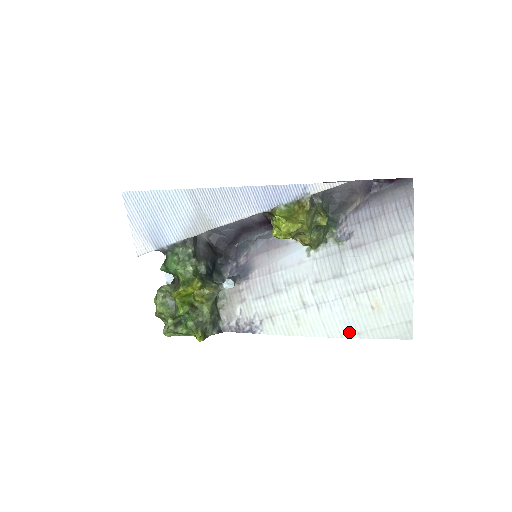
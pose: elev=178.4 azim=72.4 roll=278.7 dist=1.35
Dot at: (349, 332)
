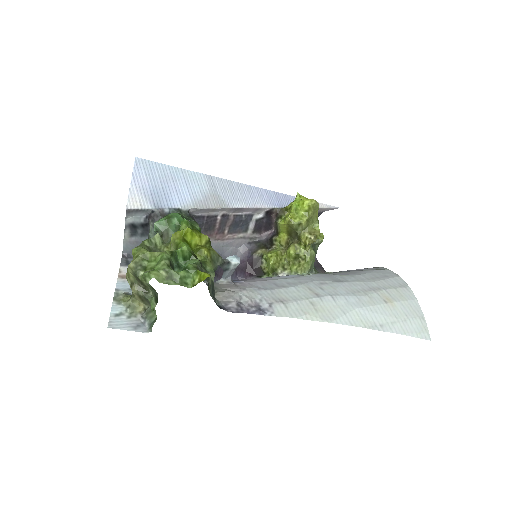
Dot at: (371, 323)
